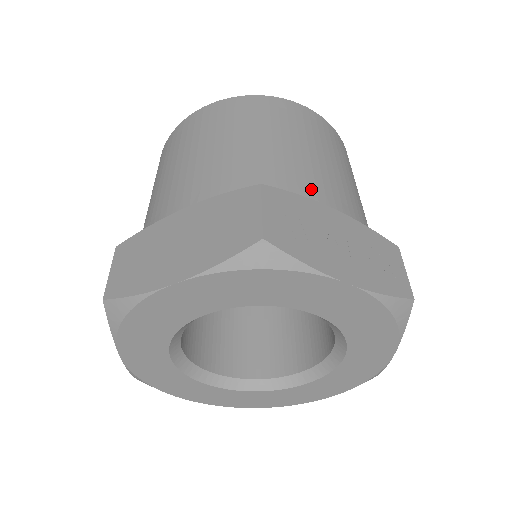
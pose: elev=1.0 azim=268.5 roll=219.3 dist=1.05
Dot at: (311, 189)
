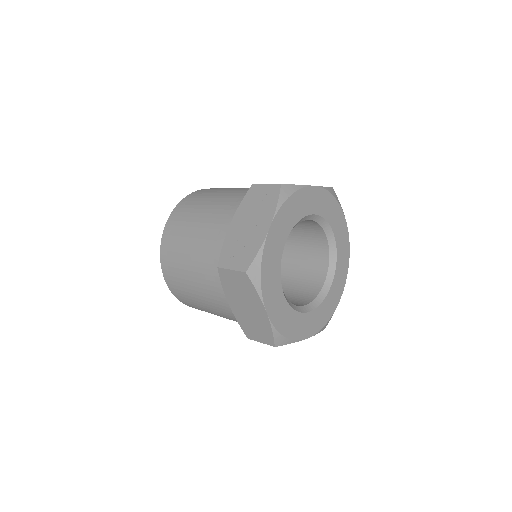
Dot at: occluded
